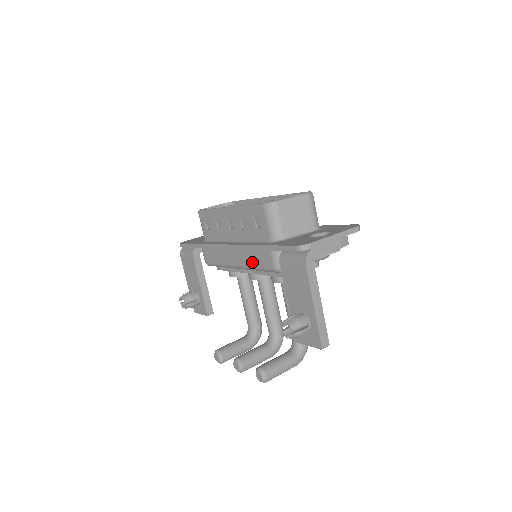
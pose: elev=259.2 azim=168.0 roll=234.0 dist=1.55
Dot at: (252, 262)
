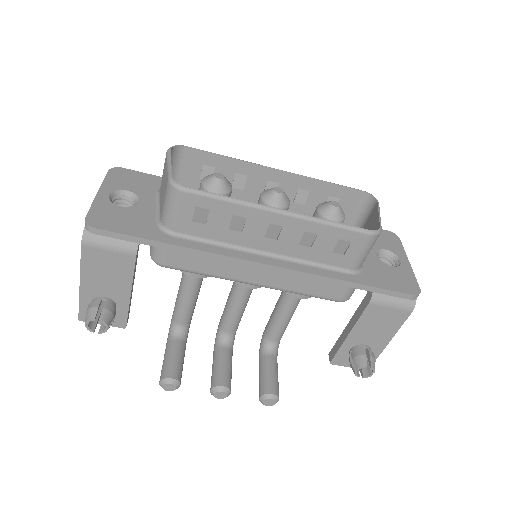
Dot at: (300, 287)
